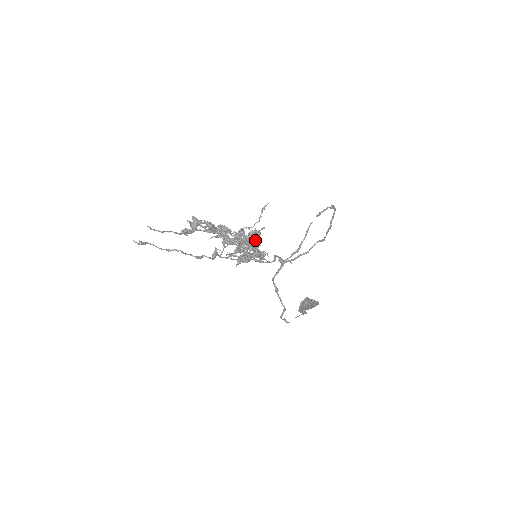
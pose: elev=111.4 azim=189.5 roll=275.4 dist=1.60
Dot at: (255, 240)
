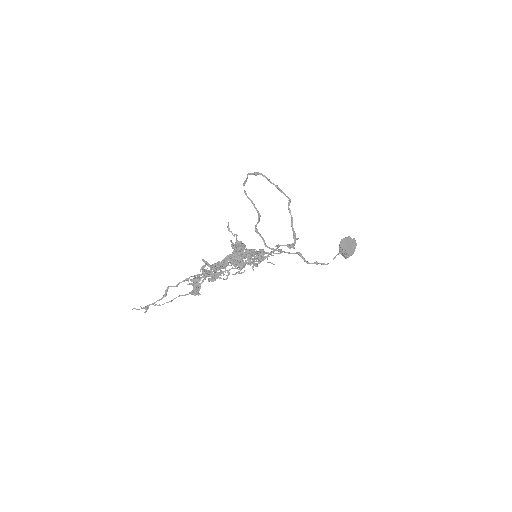
Dot at: (239, 246)
